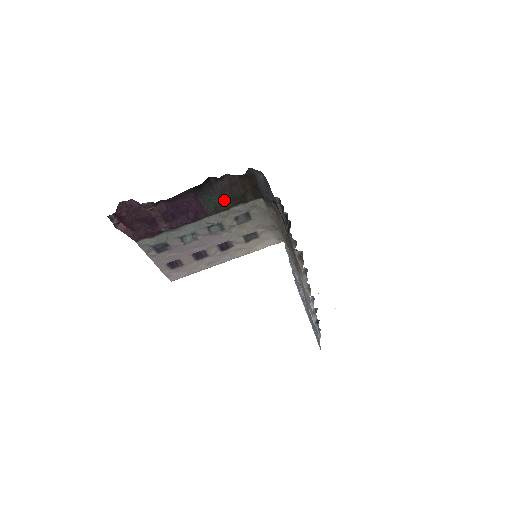
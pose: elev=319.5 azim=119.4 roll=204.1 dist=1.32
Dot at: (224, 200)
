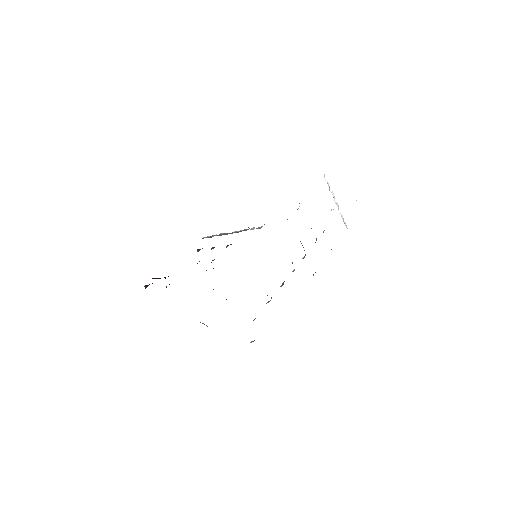
Dot at: occluded
